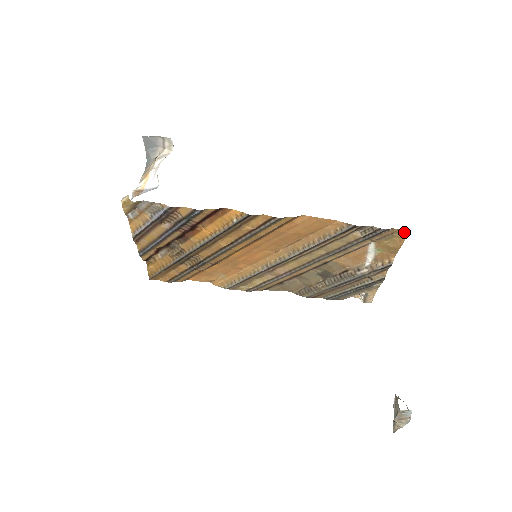
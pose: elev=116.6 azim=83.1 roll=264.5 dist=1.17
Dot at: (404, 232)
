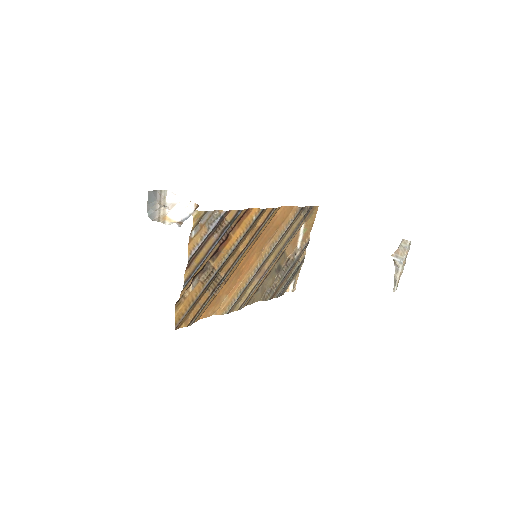
Dot at: (317, 208)
